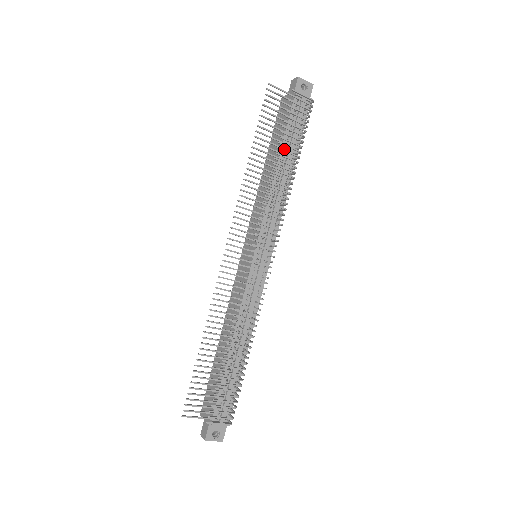
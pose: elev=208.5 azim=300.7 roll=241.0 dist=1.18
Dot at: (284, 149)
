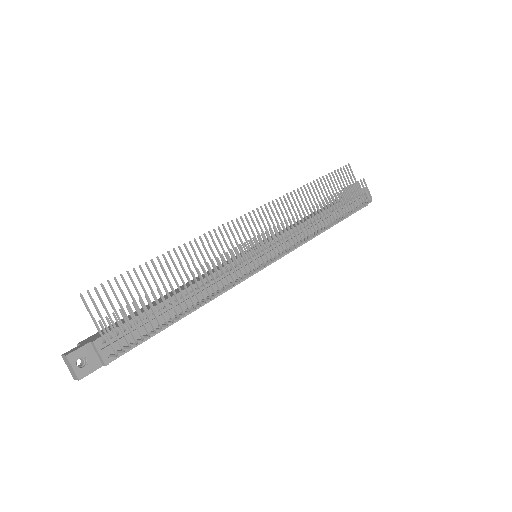
Dot at: occluded
